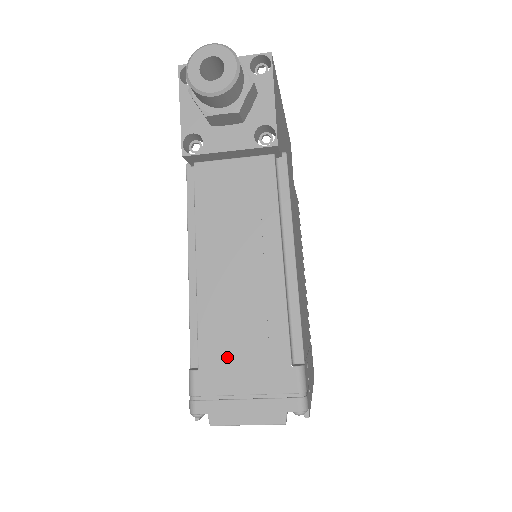
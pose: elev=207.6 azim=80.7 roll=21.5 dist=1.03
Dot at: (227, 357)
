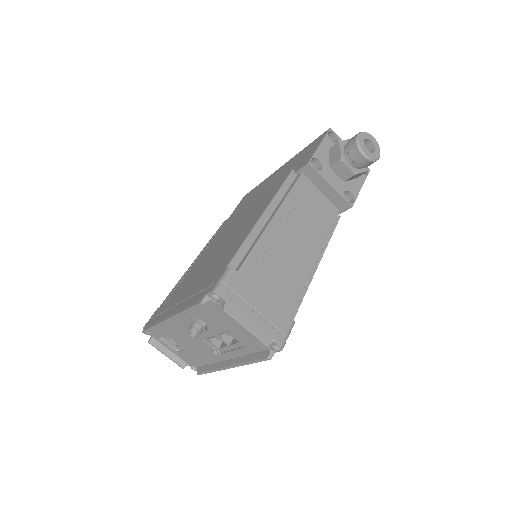
Dot at: (259, 280)
